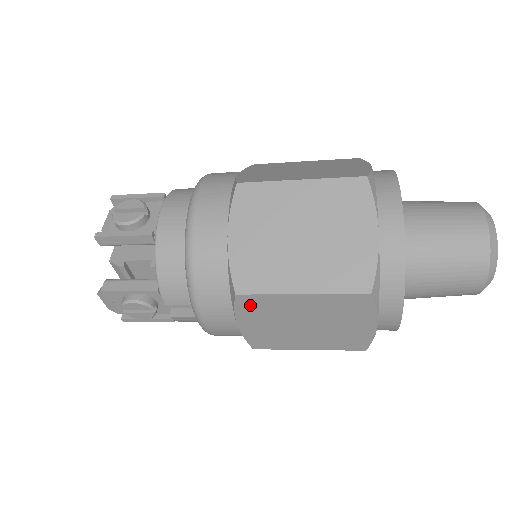
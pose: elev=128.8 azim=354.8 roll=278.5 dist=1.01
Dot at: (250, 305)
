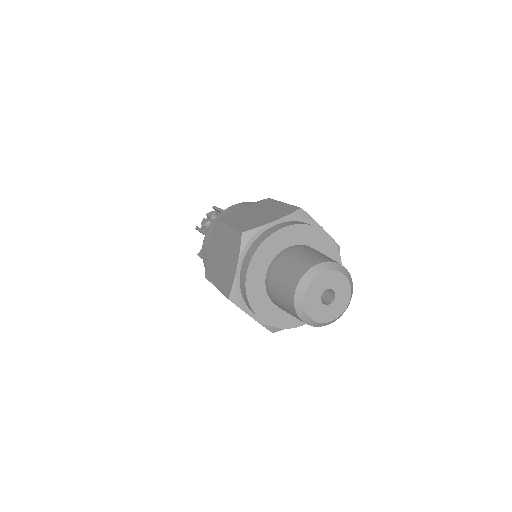
Dot at: occluded
